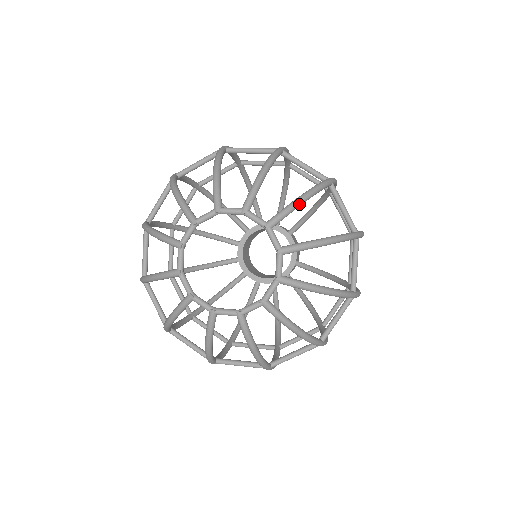
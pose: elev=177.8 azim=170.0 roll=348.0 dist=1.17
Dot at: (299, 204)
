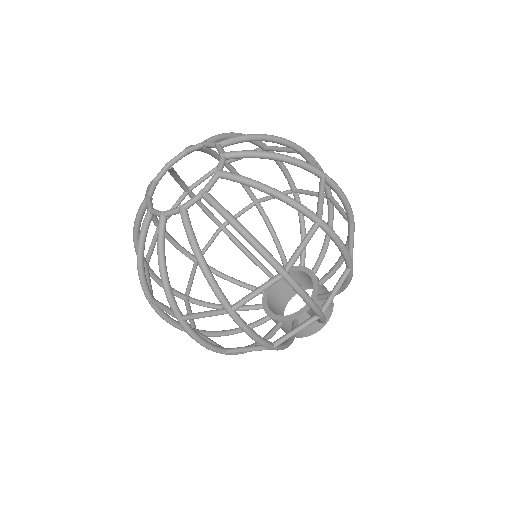
Dot at: (252, 136)
